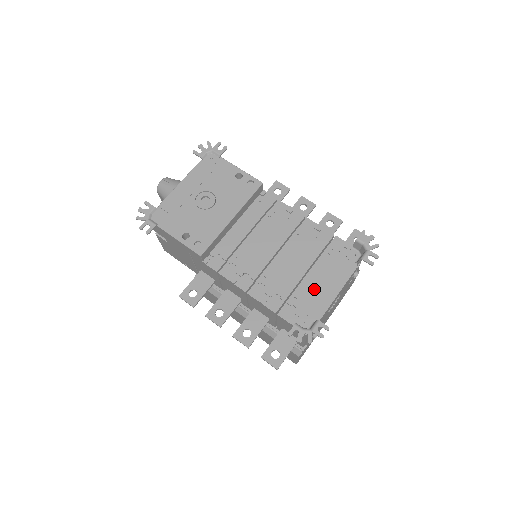
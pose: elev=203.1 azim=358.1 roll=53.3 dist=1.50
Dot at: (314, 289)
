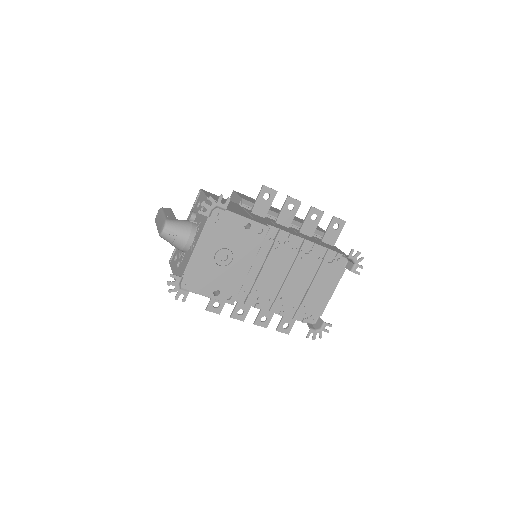
Dot at: (317, 295)
